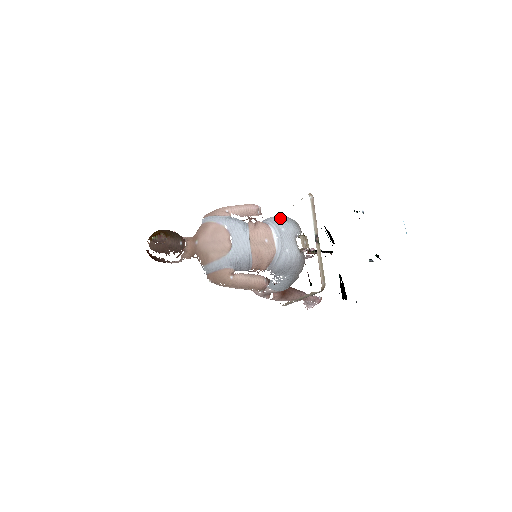
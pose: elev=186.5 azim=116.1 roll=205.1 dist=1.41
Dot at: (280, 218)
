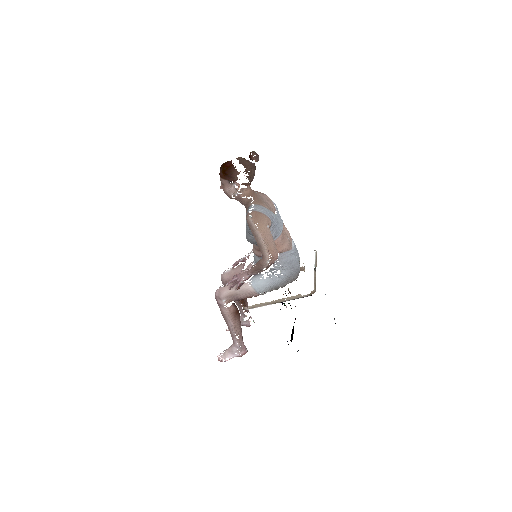
Dot at: occluded
